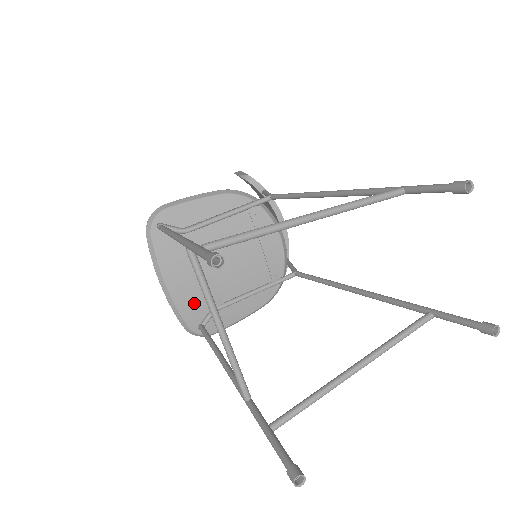
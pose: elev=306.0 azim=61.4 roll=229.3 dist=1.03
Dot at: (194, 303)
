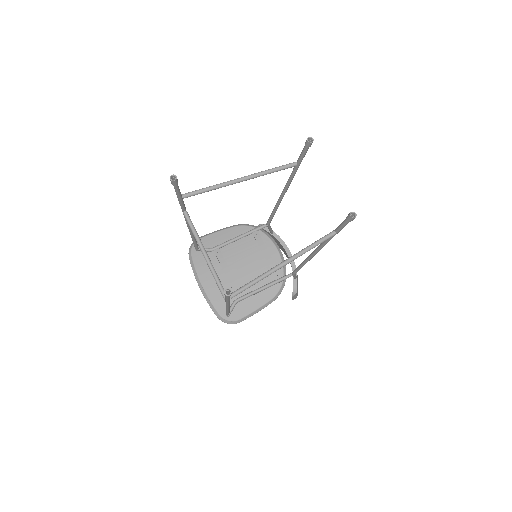
Dot at: (221, 296)
